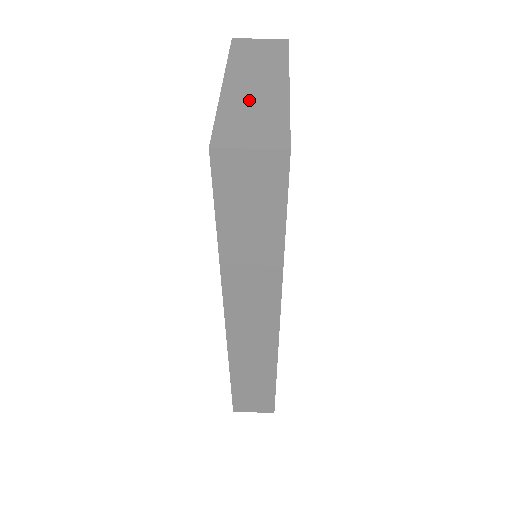
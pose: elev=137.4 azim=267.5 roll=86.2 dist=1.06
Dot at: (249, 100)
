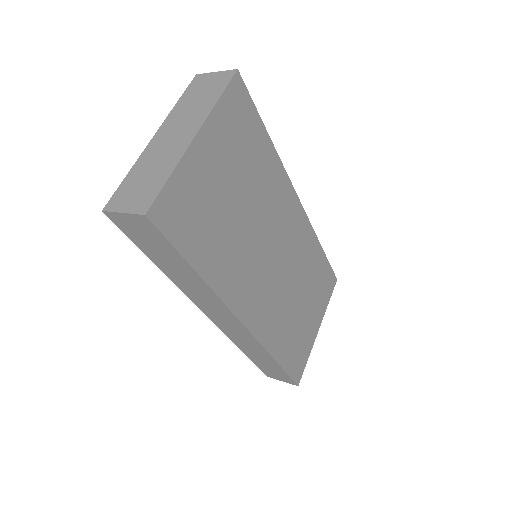
Dot at: (156, 157)
